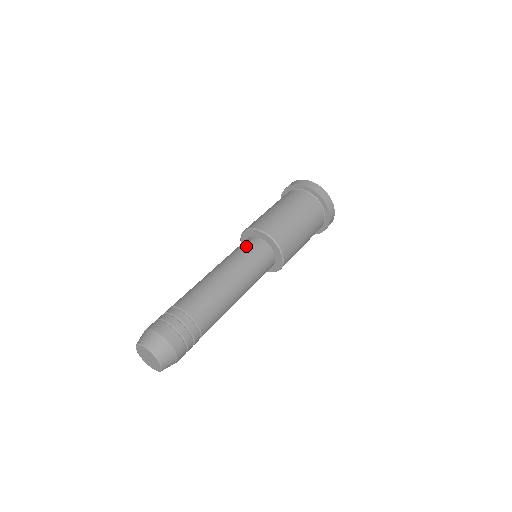
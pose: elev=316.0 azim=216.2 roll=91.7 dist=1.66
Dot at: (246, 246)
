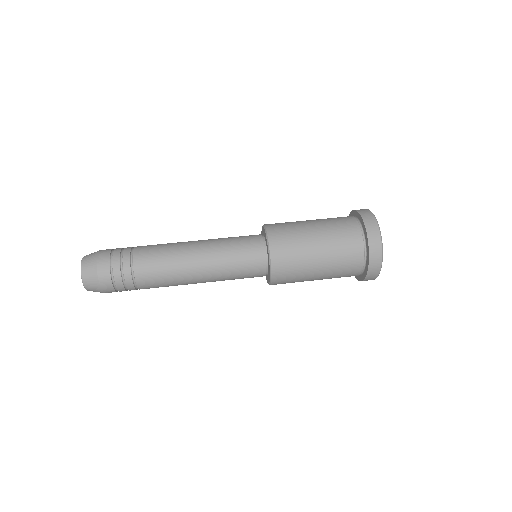
Dot at: (246, 257)
